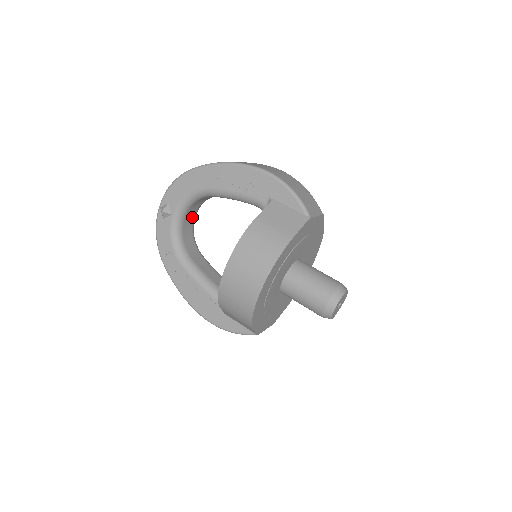
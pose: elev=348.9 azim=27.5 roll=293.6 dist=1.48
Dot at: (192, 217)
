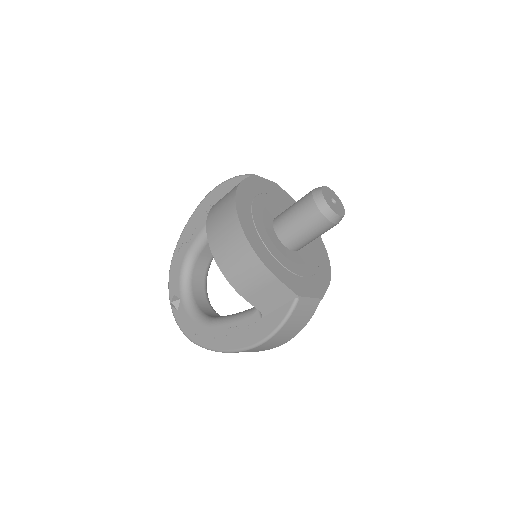
Dot at: (203, 297)
